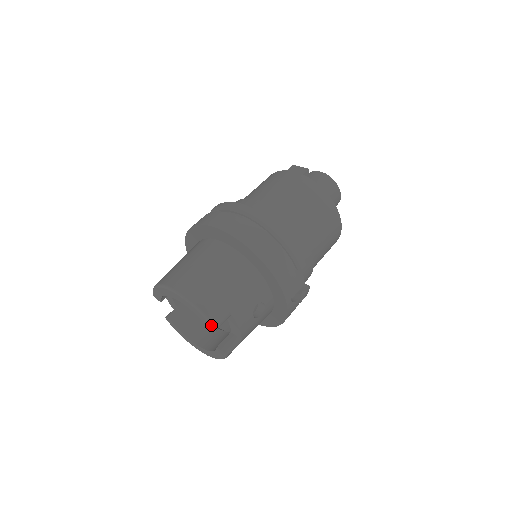
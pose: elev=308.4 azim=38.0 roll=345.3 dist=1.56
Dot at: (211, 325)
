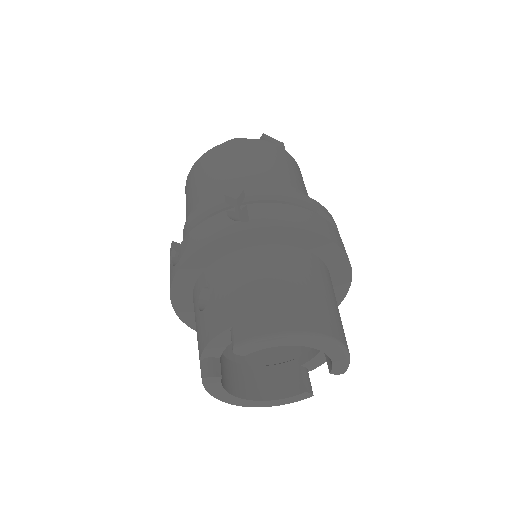
Dot at: (347, 367)
